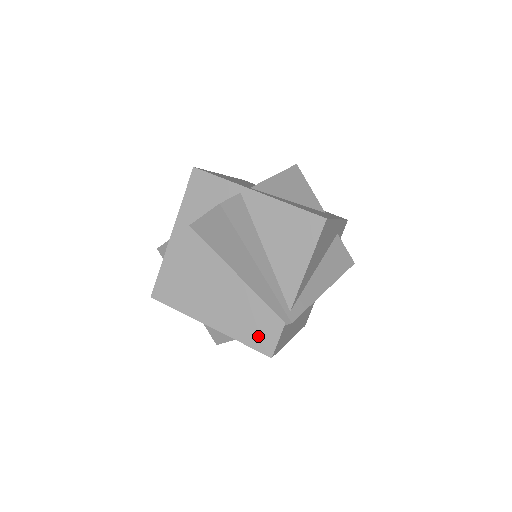
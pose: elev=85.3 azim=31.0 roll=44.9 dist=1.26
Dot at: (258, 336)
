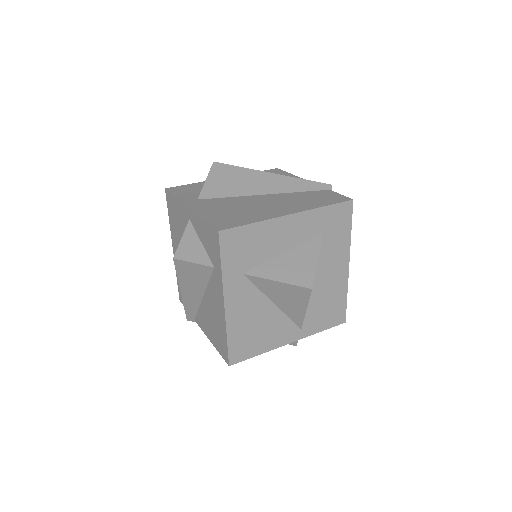
Dot at: (328, 199)
